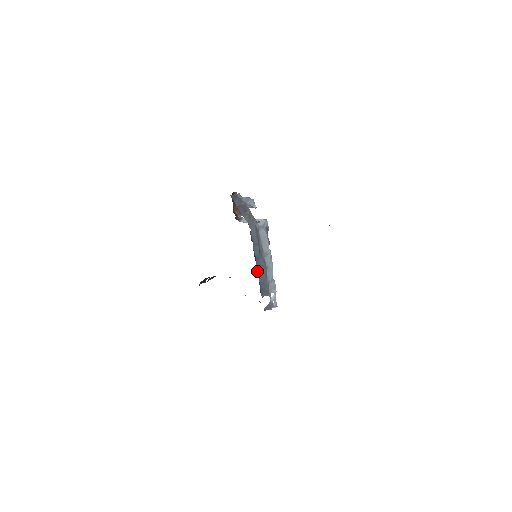
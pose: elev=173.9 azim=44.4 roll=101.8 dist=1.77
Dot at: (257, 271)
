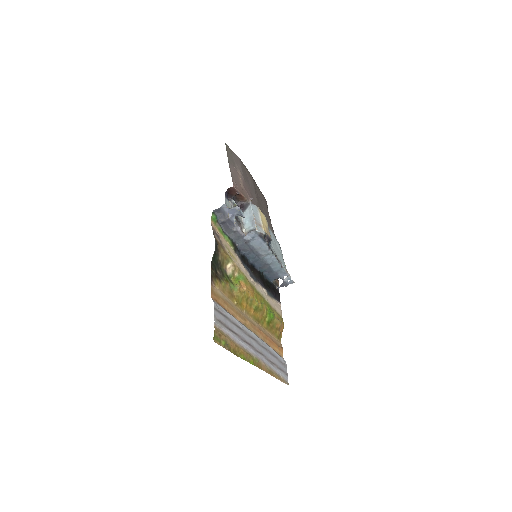
Dot at: (258, 269)
